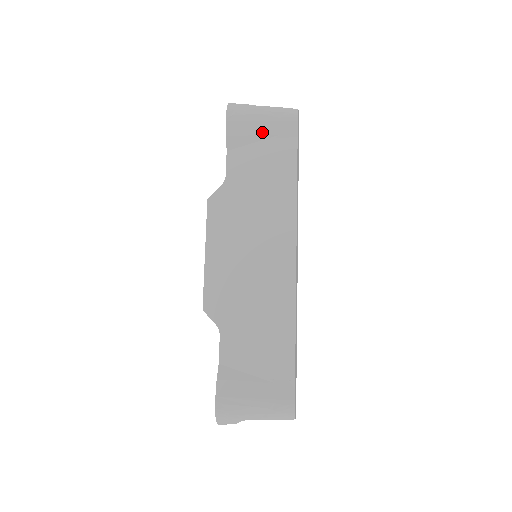
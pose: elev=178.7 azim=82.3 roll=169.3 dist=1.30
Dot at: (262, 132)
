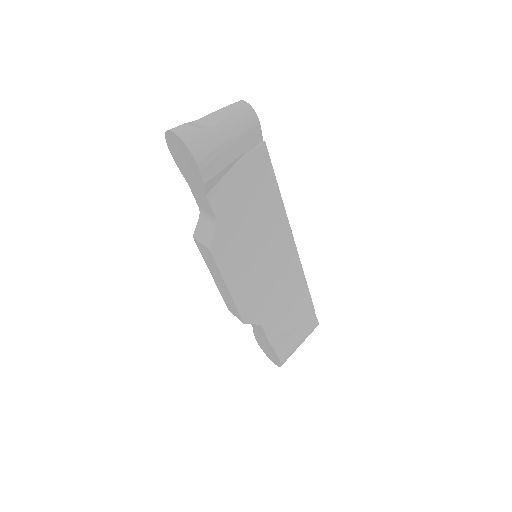
Dot at: (234, 157)
